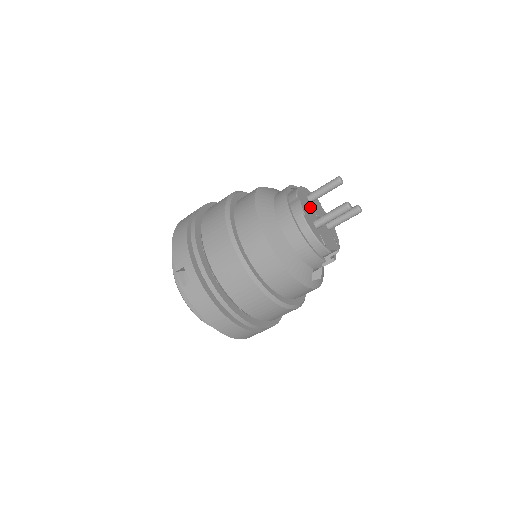
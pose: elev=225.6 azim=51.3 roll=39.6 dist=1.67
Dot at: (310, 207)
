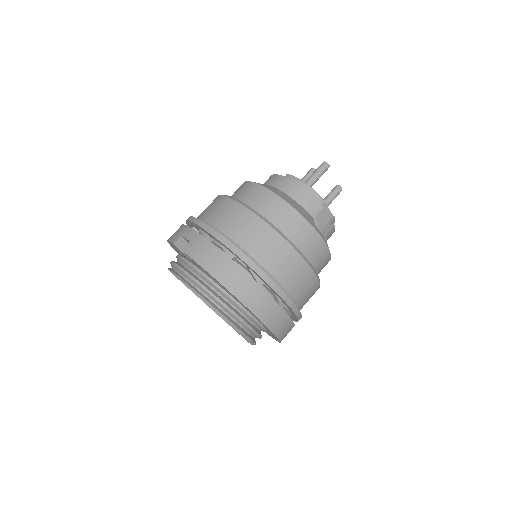
Dot at: occluded
